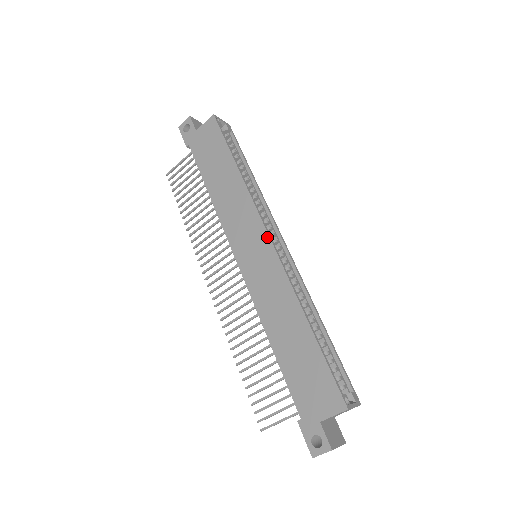
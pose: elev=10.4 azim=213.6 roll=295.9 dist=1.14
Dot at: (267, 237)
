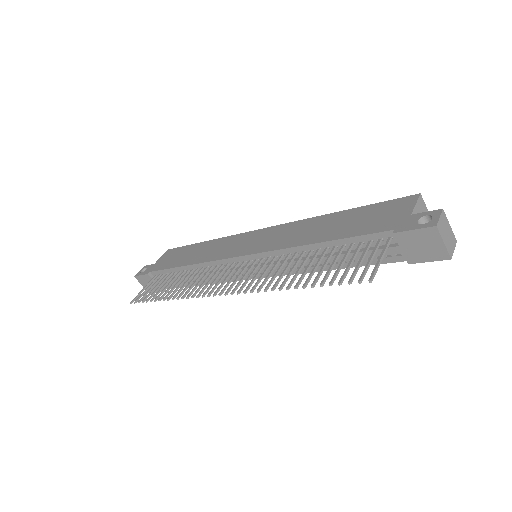
Dot at: (259, 230)
